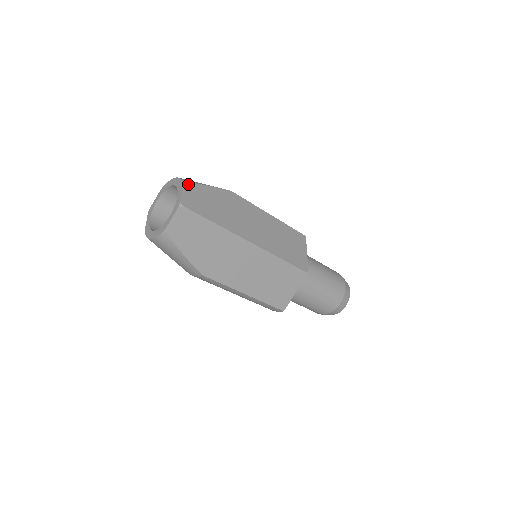
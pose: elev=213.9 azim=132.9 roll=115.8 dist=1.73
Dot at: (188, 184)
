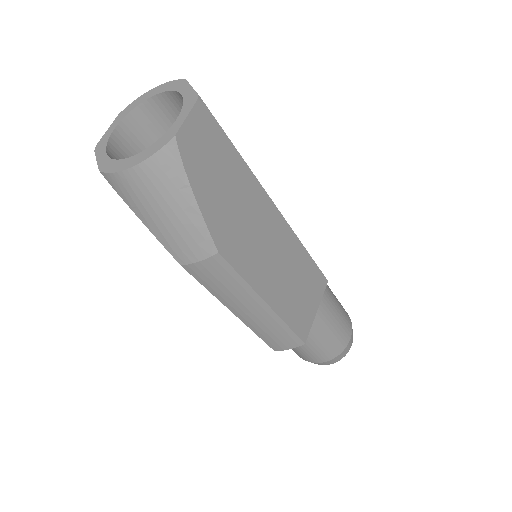
Dot at: occluded
